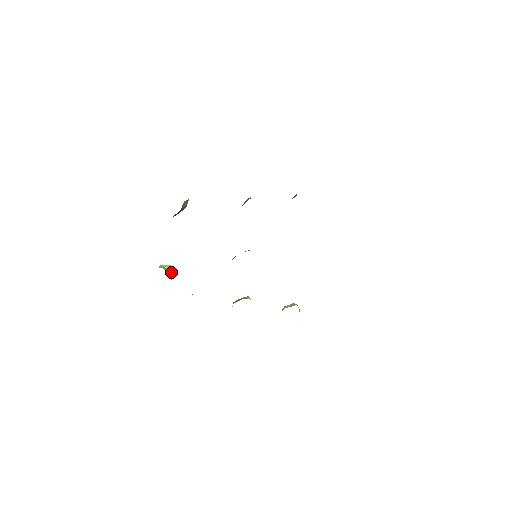
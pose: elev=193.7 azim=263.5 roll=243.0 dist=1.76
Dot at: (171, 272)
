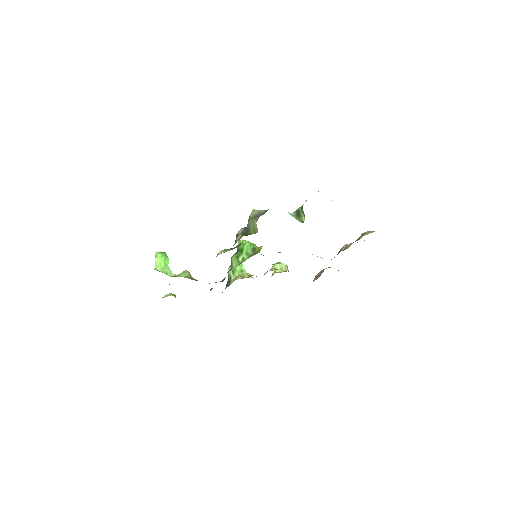
Dot at: (167, 265)
